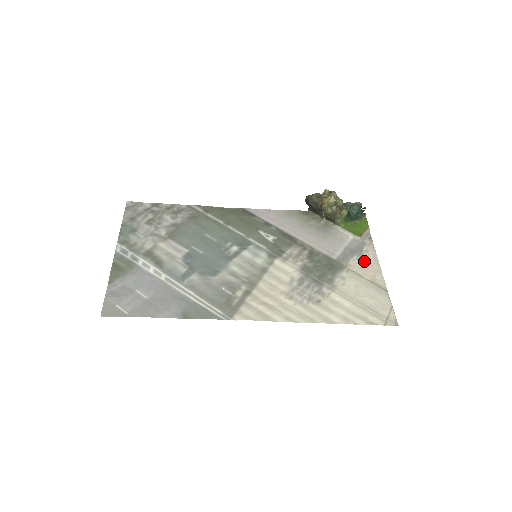
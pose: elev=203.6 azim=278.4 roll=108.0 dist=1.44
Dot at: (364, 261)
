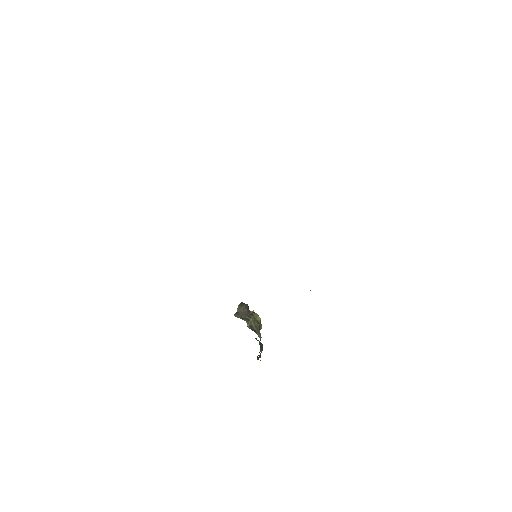
Dot at: occluded
